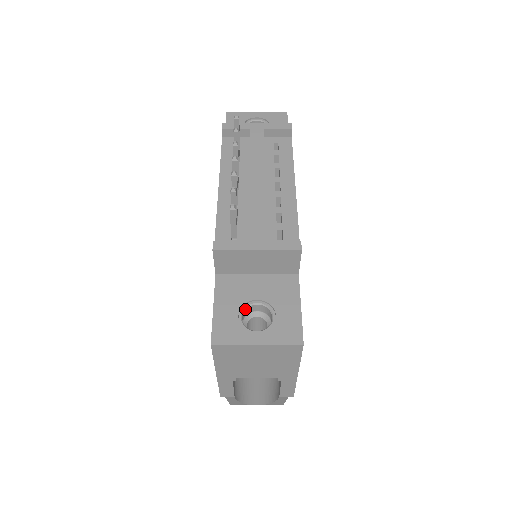
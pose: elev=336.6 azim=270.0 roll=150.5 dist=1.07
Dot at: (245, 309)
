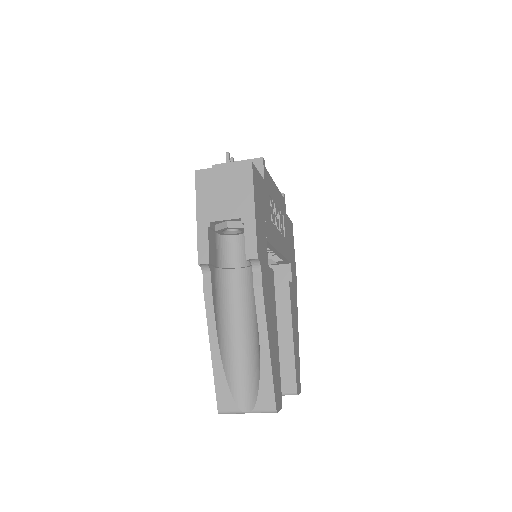
Dot at: occluded
